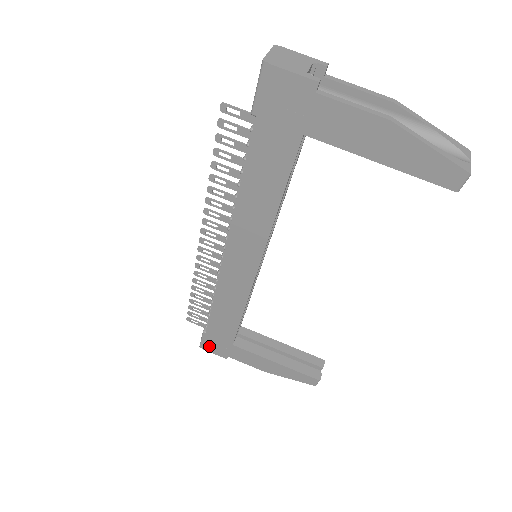
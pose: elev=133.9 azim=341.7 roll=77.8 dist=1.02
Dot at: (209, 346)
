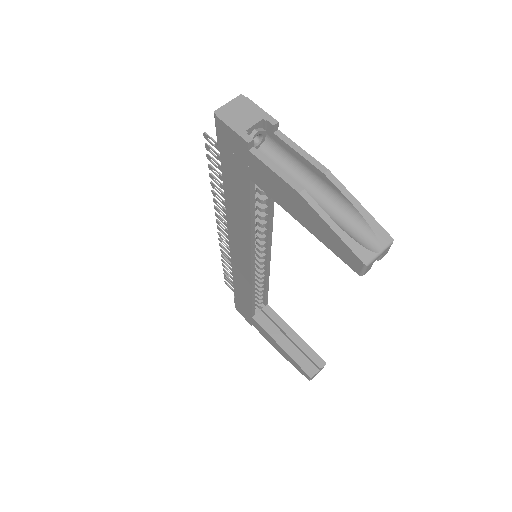
Dot at: (239, 310)
